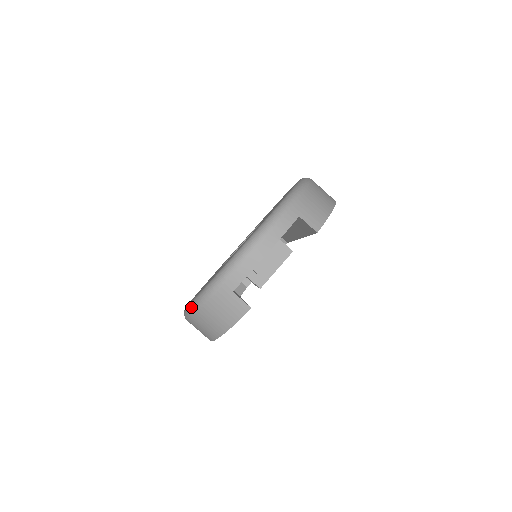
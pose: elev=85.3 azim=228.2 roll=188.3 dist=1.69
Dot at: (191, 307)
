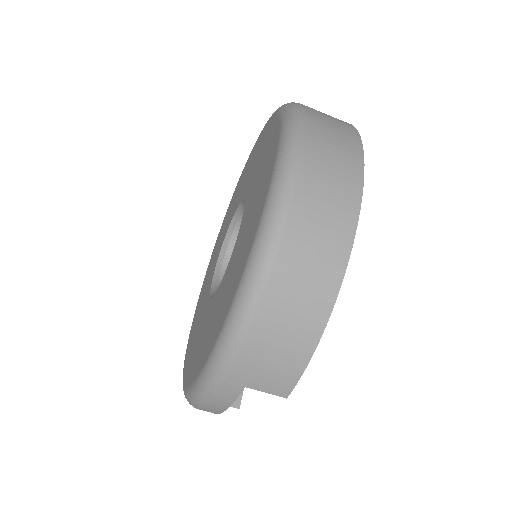
Dot at: occluded
